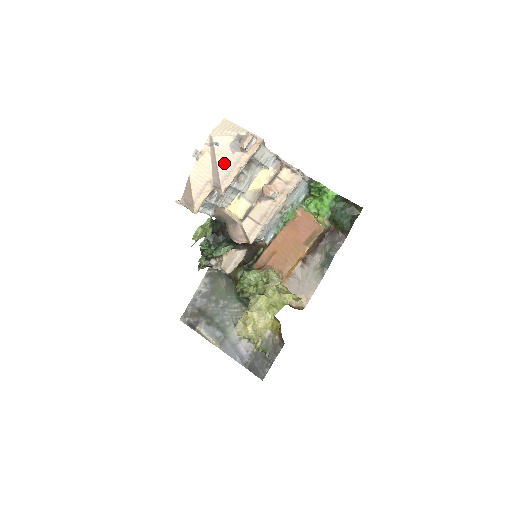
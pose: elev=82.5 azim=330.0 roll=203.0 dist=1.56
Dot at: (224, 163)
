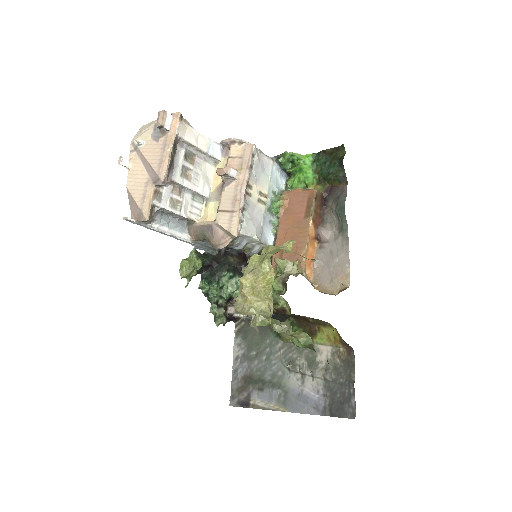
Dot at: (153, 155)
